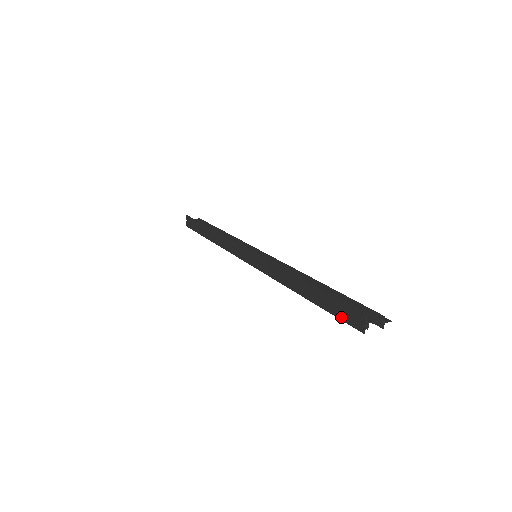
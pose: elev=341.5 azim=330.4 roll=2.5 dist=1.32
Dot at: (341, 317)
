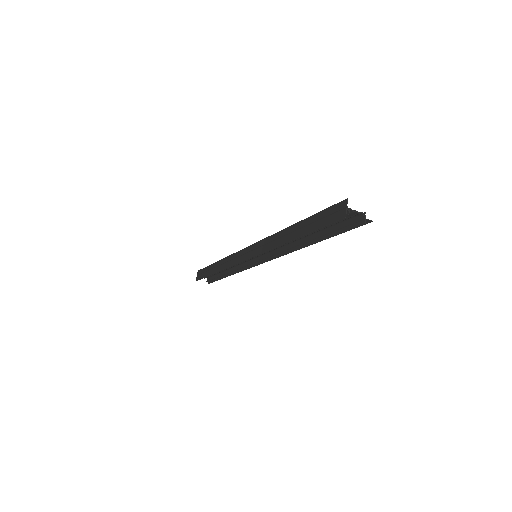
Dot at: (326, 223)
